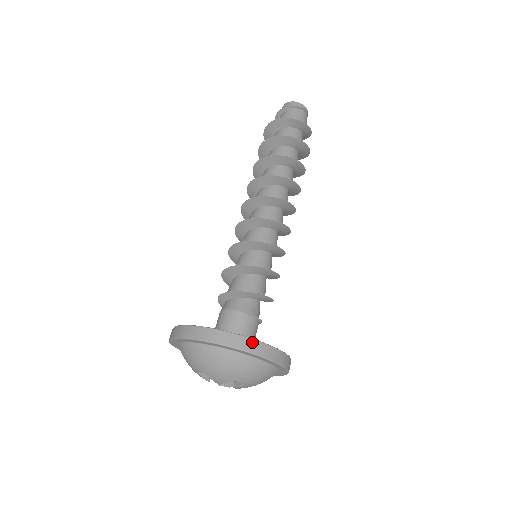
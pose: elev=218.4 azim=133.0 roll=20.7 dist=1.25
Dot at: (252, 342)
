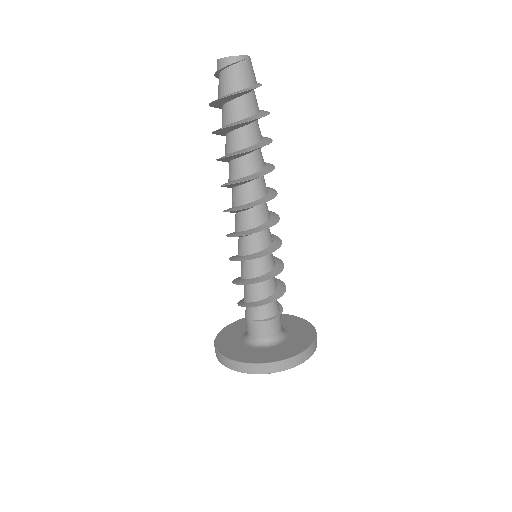
Dot at: (245, 366)
